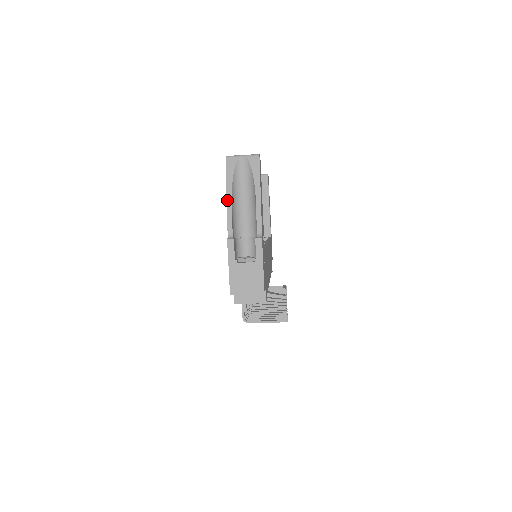
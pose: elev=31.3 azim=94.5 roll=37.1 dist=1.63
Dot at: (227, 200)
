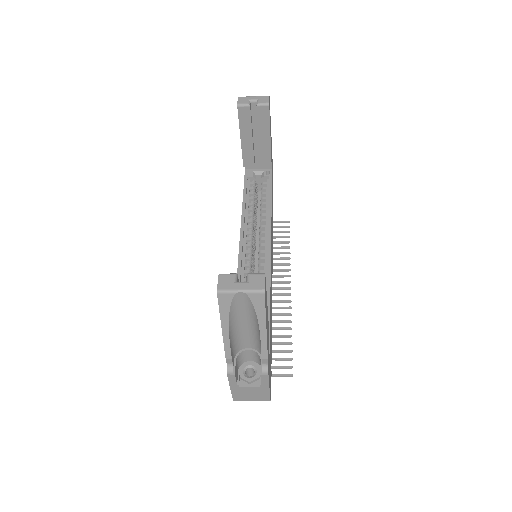
Dot at: (223, 337)
